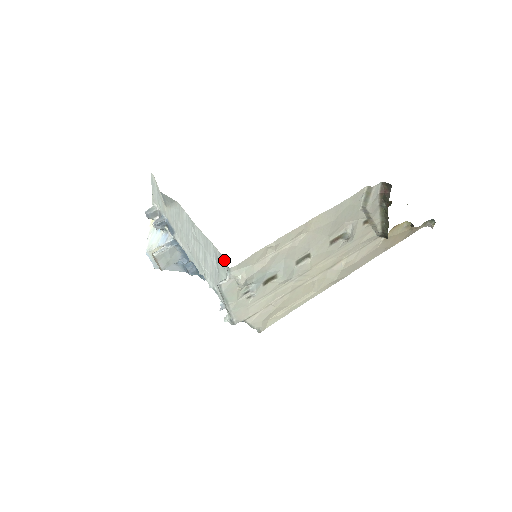
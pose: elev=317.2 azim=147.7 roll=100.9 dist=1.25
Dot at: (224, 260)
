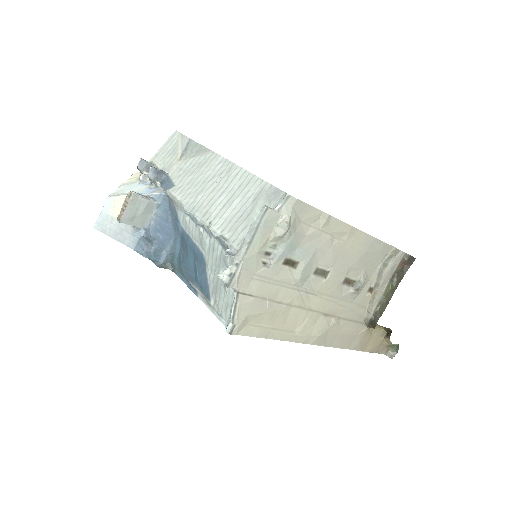
Dot at: (277, 193)
